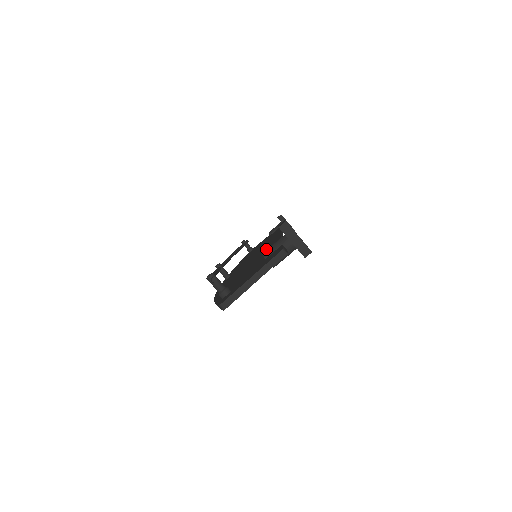
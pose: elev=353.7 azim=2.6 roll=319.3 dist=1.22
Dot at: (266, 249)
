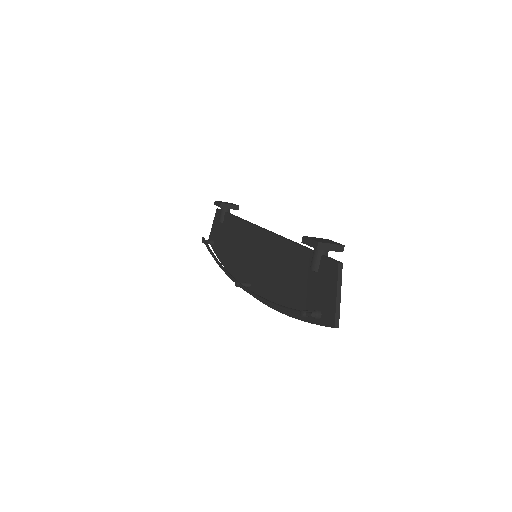
Dot at: (276, 252)
